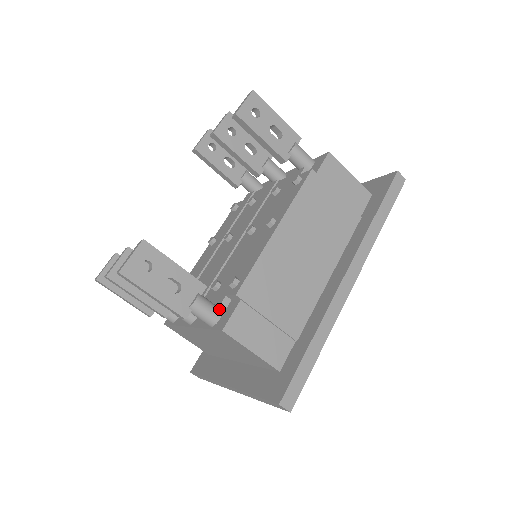
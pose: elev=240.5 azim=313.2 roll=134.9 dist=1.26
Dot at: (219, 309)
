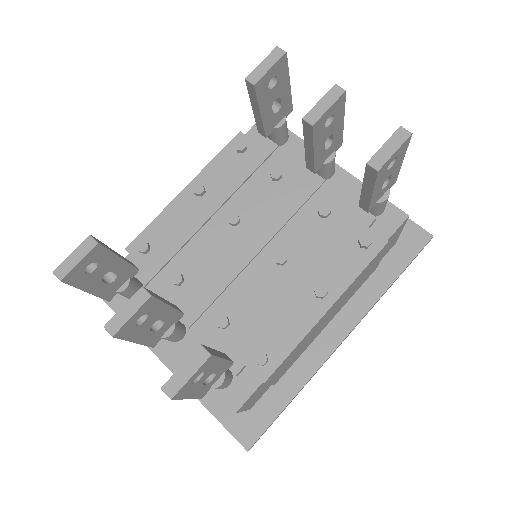
Dot at: (231, 375)
